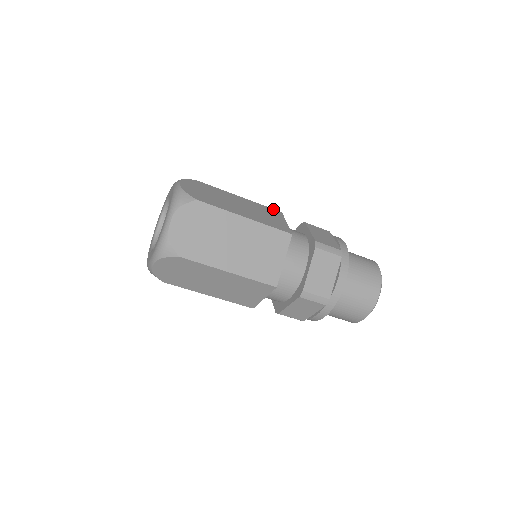
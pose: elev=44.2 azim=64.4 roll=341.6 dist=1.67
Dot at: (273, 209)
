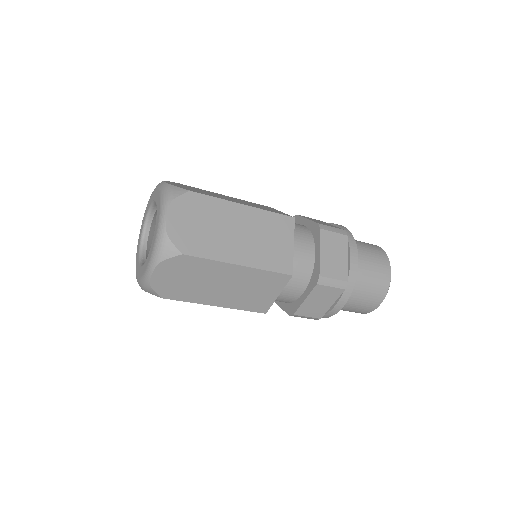
Dot at: (262, 205)
